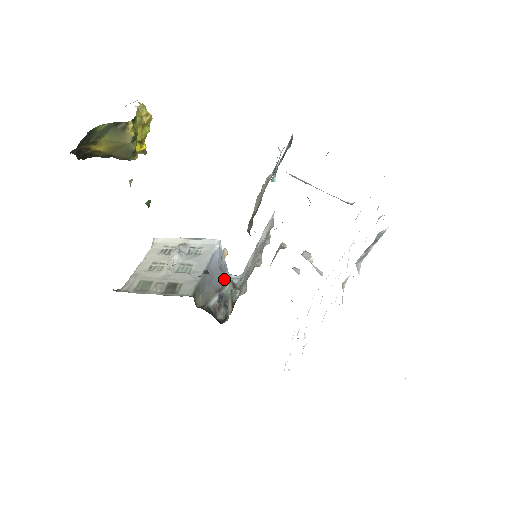
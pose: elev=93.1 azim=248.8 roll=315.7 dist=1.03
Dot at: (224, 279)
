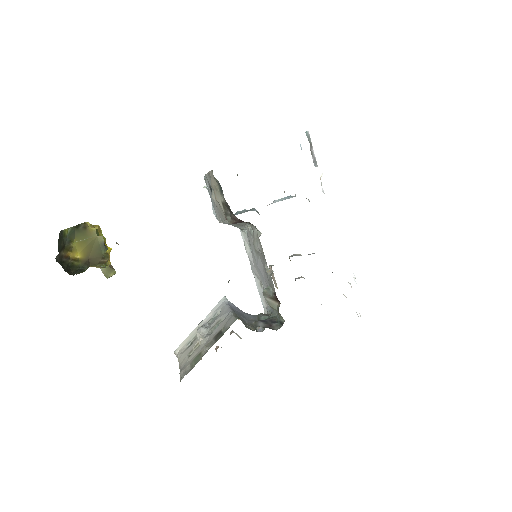
Dot at: (254, 316)
